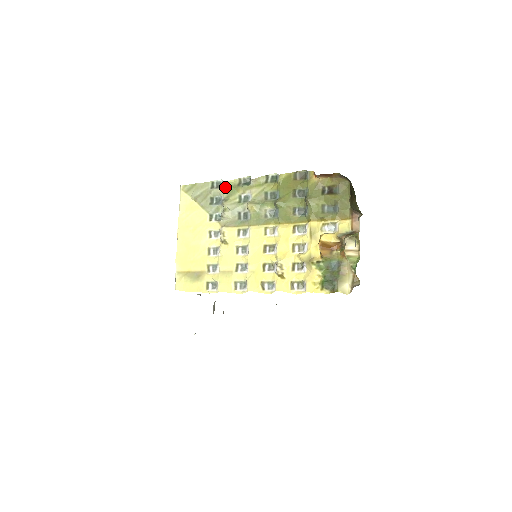
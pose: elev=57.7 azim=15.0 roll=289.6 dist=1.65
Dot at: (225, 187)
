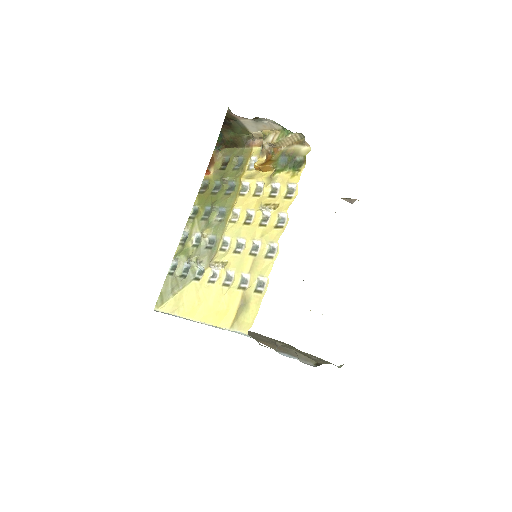
Dot at: (178, 256)
